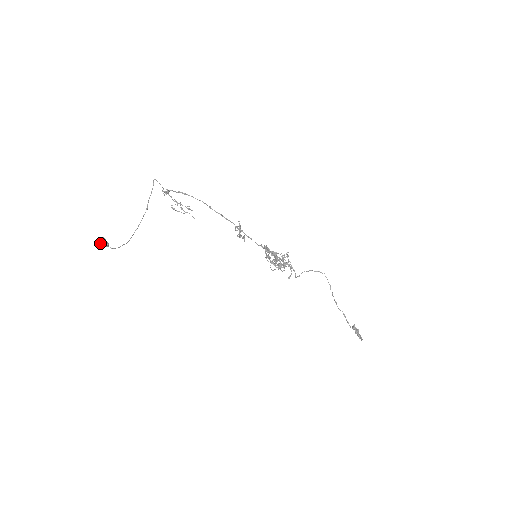
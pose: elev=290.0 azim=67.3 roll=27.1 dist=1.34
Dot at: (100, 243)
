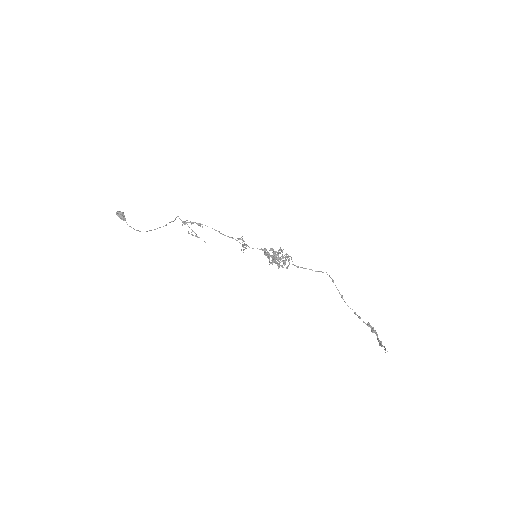
Dot at: (119, 214)
